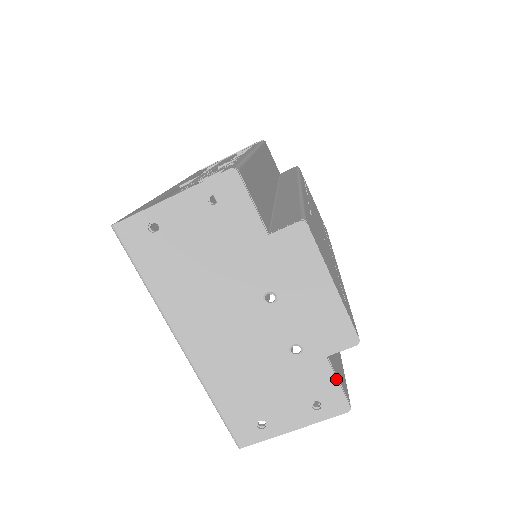
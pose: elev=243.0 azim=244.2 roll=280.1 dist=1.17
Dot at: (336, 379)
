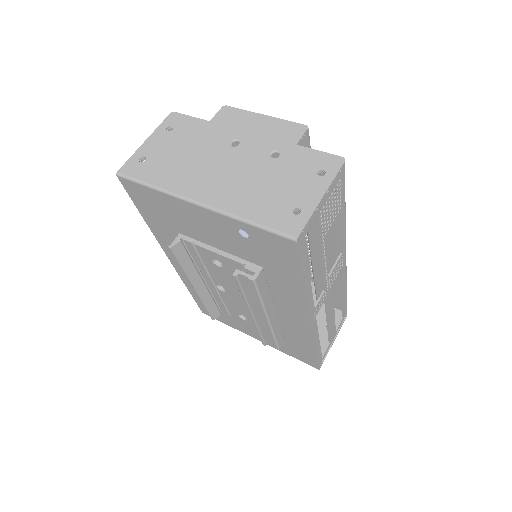
Dot at: (316, 150)
